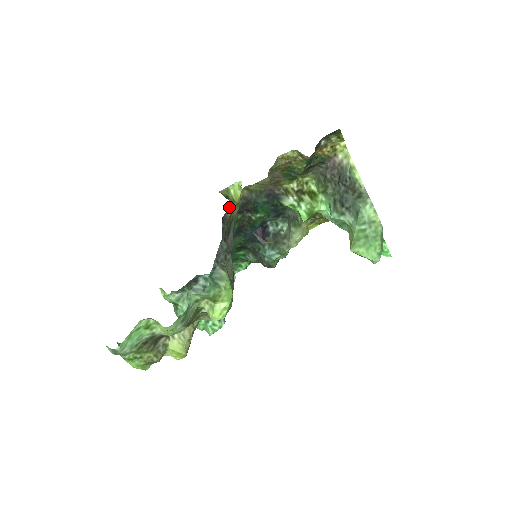
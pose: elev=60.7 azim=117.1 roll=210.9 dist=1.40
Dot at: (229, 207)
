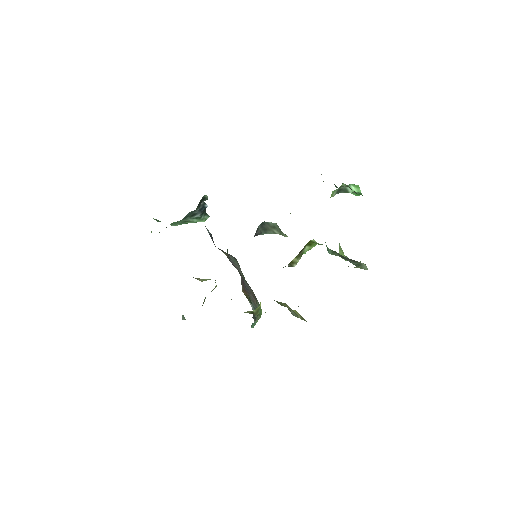
Dot at: (256, 315)
